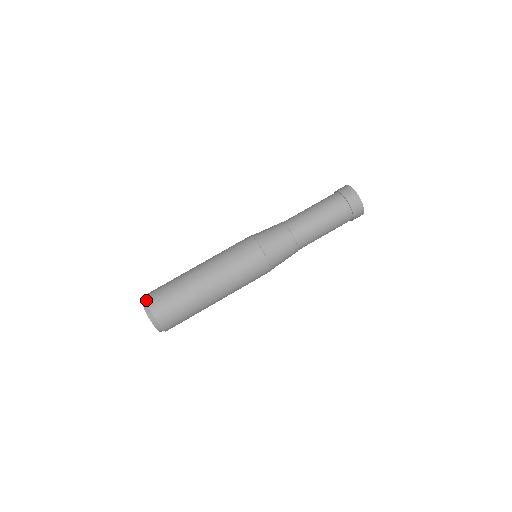
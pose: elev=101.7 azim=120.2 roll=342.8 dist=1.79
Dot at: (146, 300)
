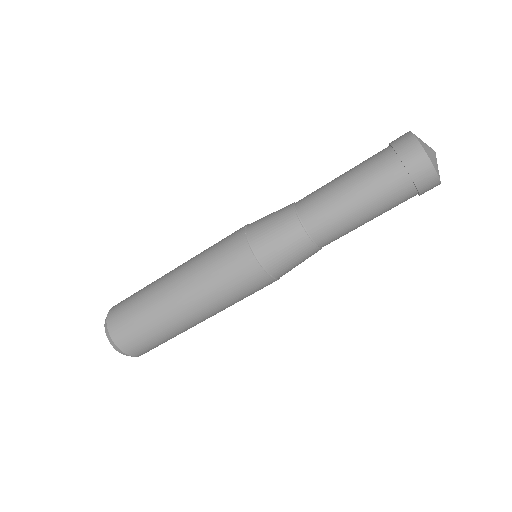
Dot at: (109, 333)
